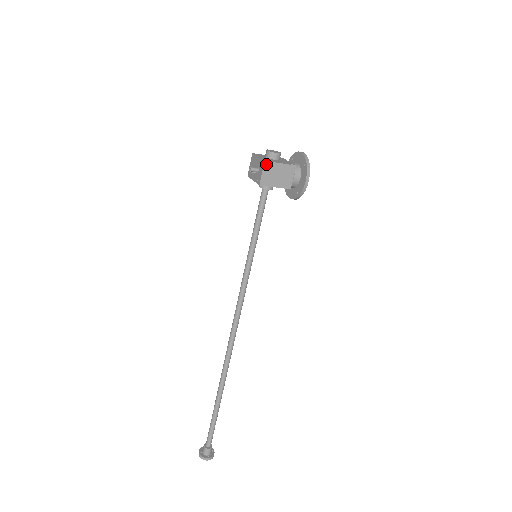
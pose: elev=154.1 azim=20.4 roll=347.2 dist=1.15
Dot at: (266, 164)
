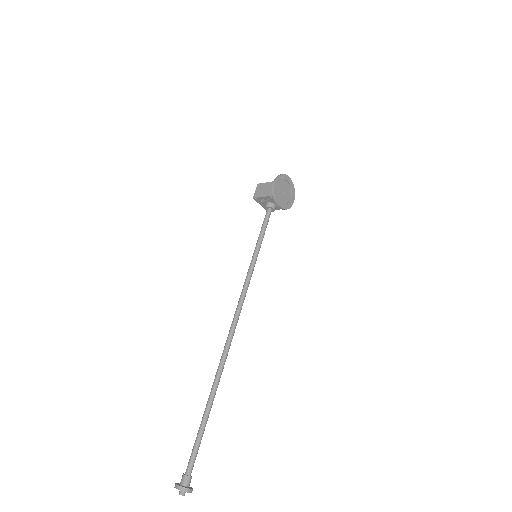
Dot at: (258, 185)
